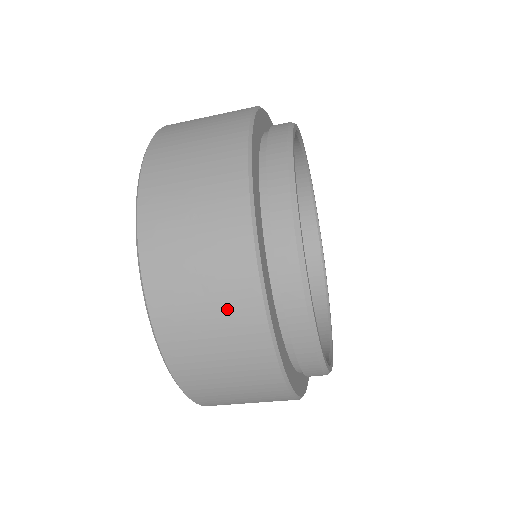
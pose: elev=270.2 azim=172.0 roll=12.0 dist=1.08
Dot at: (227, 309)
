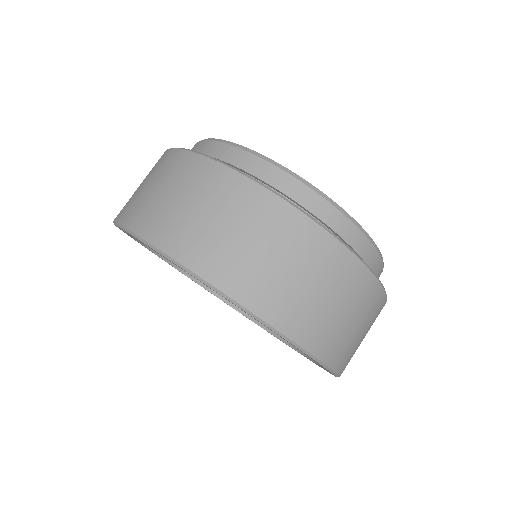
Dot at: (332, 278)
